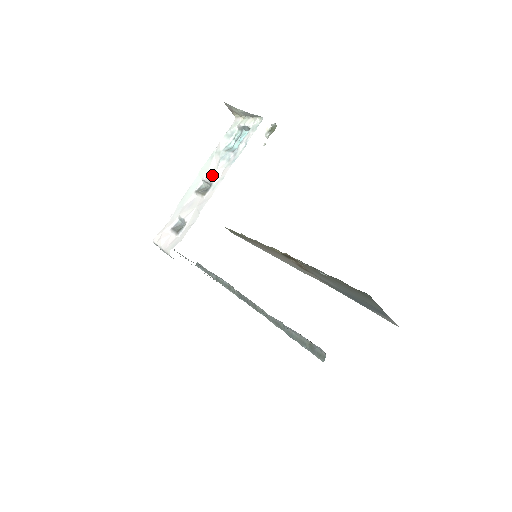
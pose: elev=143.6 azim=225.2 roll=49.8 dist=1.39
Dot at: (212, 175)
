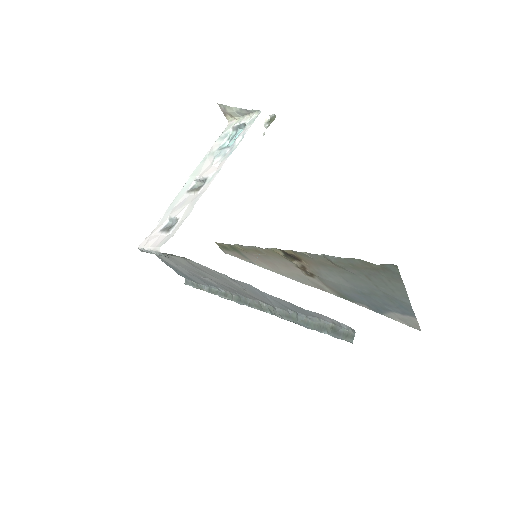
Dot at: (206, 172)
